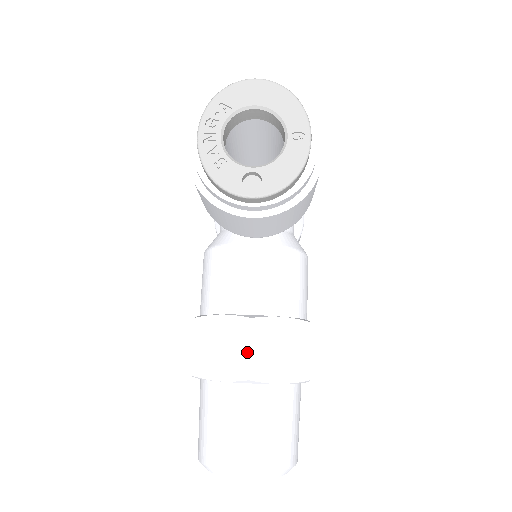
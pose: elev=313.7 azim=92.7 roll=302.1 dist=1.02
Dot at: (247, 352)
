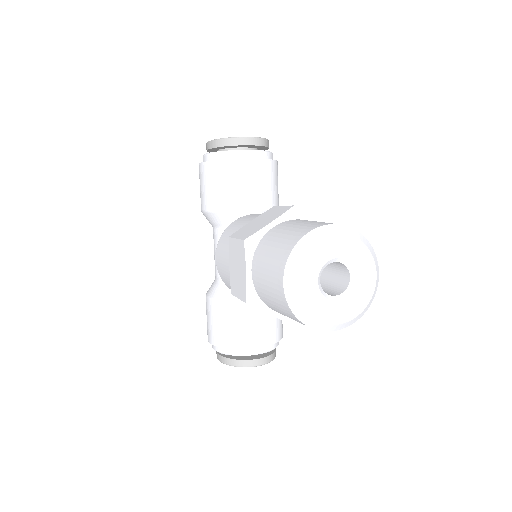
Dot at: (283, 207)
